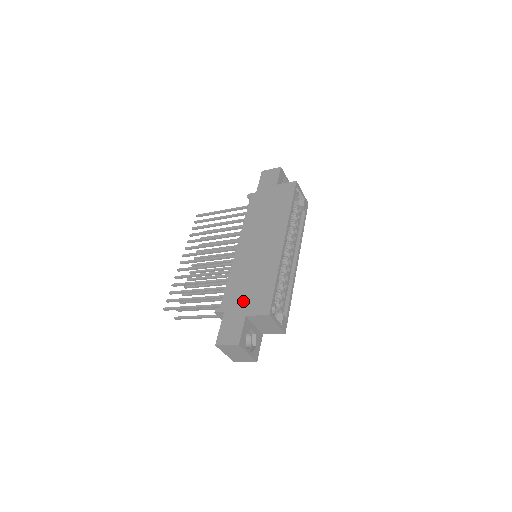
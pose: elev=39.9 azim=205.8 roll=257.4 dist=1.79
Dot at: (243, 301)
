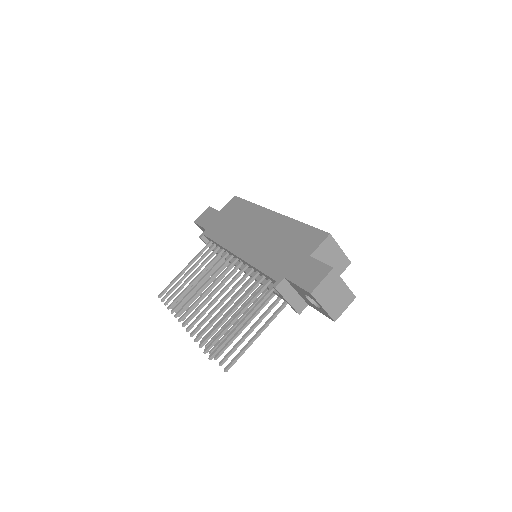
Dot at: (292, 256)
